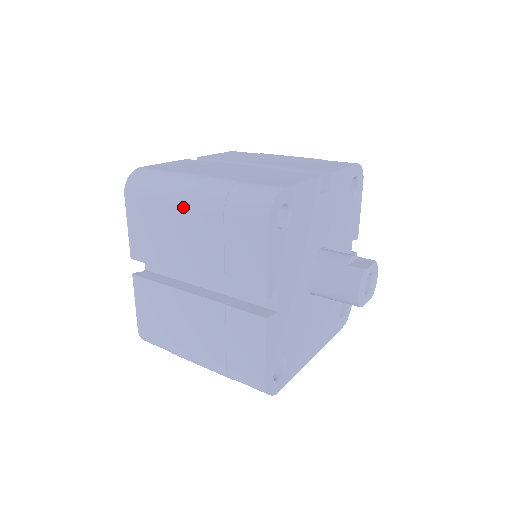
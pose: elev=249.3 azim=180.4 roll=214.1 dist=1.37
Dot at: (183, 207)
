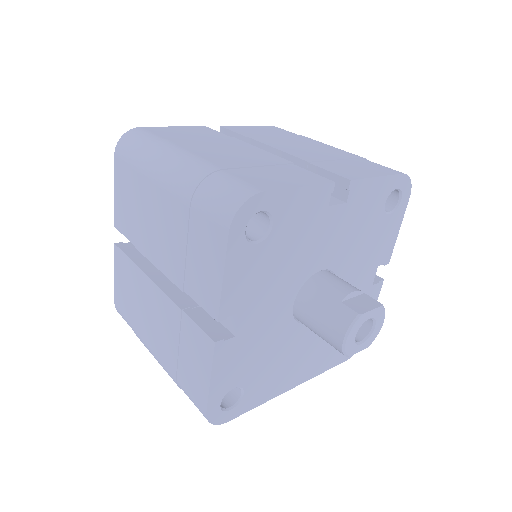
Dot at: (157, 186)
